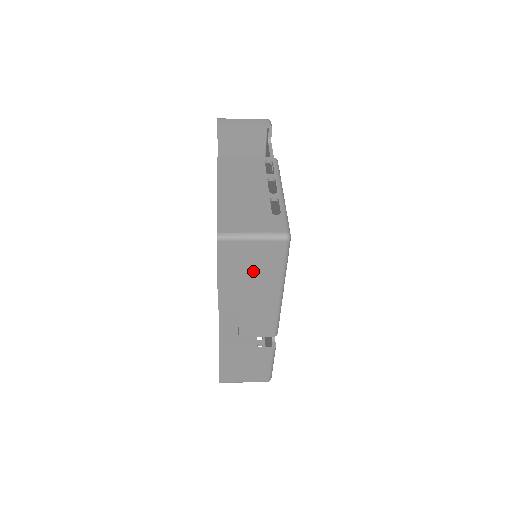
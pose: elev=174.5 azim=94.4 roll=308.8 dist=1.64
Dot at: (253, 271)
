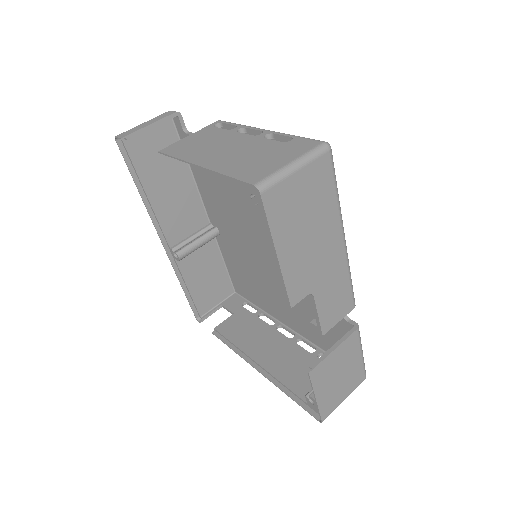
Dot at: (310, 220)
